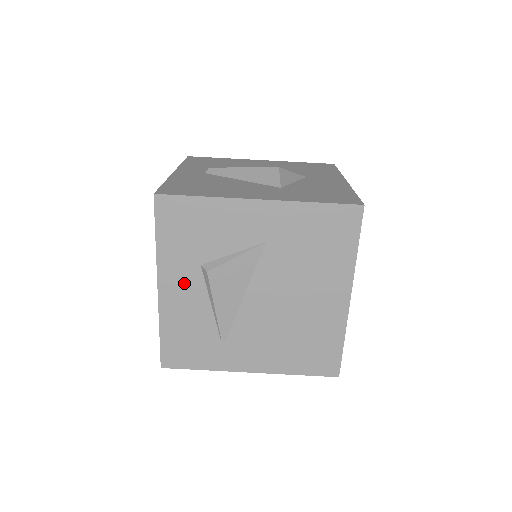
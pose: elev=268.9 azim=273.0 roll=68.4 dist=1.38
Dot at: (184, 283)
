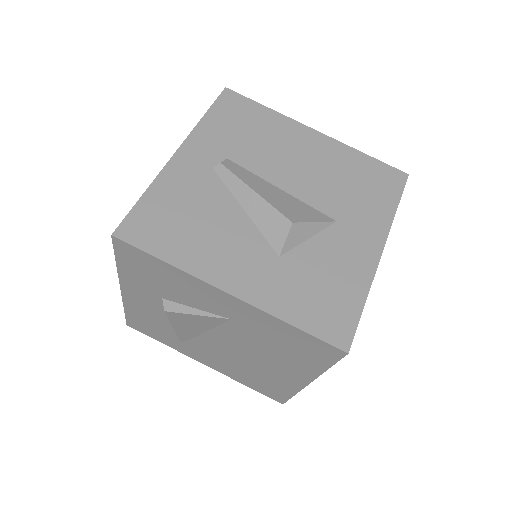
Dot at: (146, 299)
